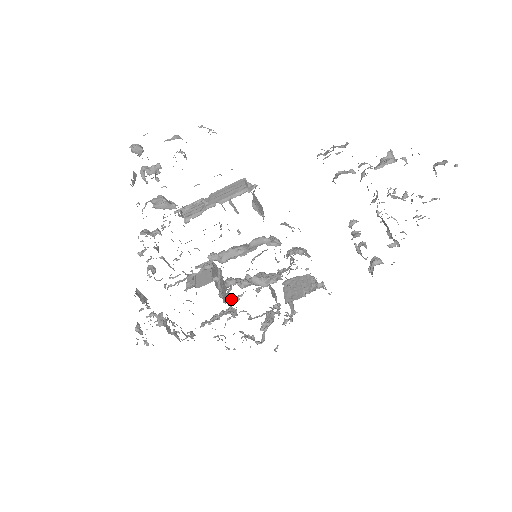
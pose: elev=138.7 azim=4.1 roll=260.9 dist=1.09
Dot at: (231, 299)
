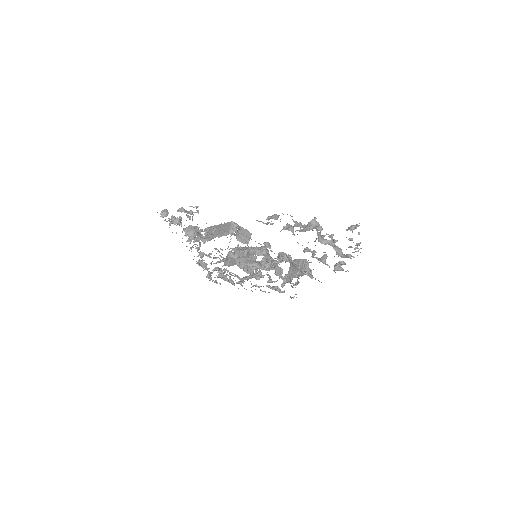
Dot at: occluded
